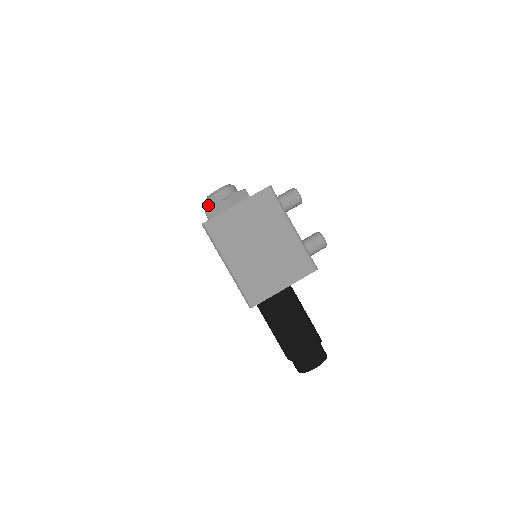
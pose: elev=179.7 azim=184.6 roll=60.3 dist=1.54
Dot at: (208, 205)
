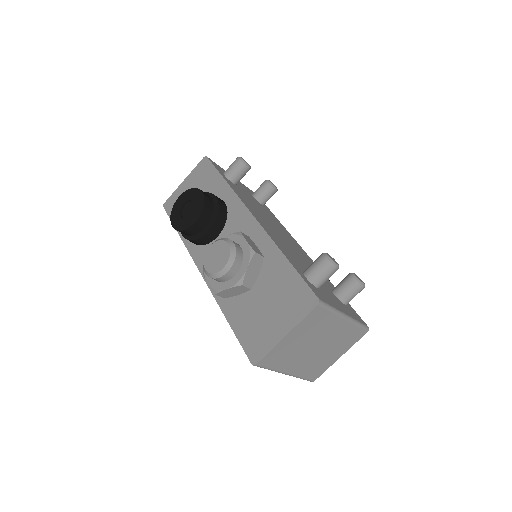
Dot at: occluded
